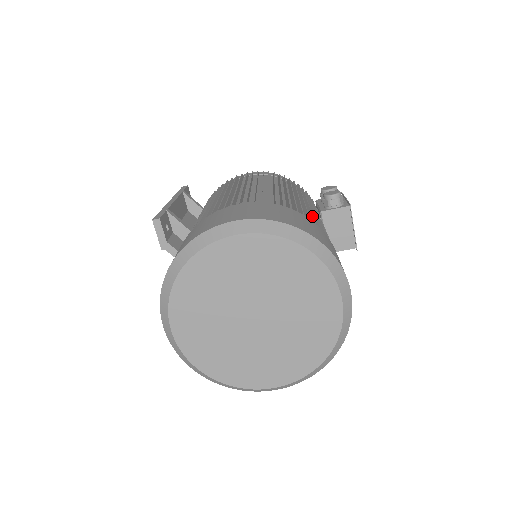
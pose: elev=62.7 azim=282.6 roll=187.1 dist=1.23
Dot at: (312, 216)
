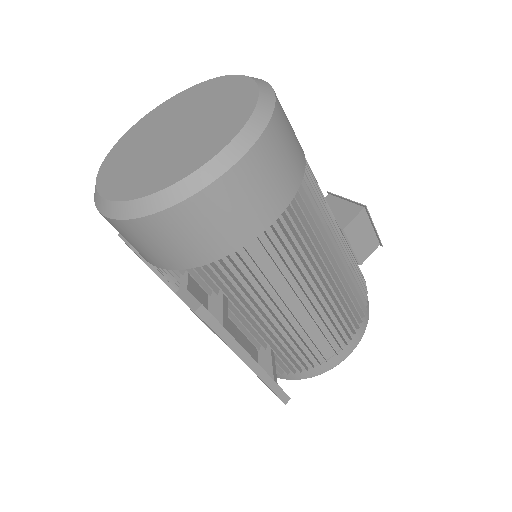
Dot at: occluded
